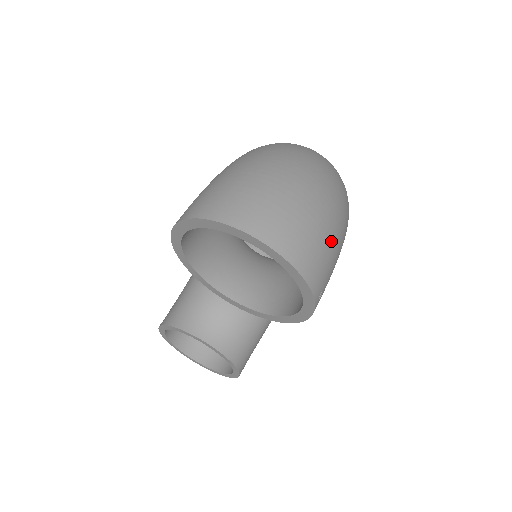
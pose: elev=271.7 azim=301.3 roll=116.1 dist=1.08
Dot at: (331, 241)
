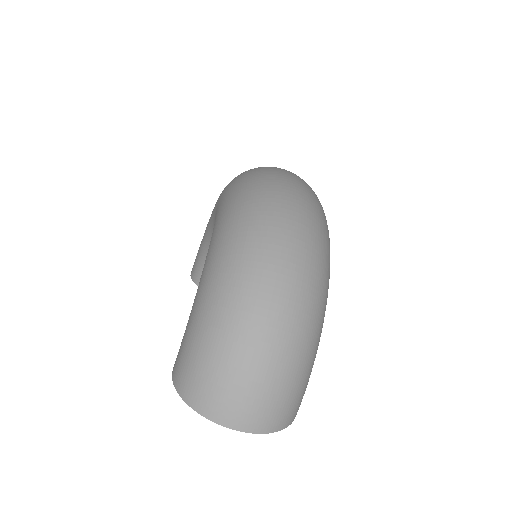
Dot at: (302, 382)
